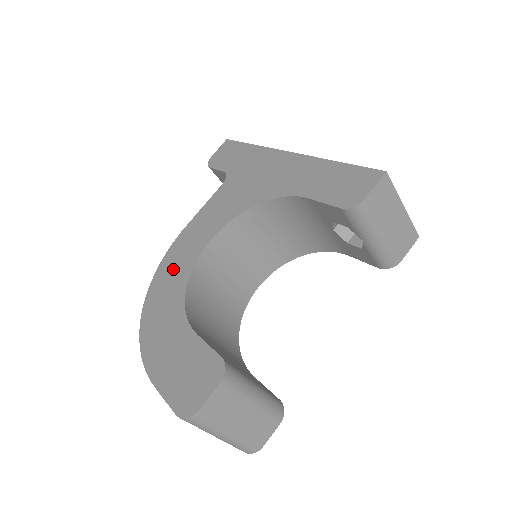
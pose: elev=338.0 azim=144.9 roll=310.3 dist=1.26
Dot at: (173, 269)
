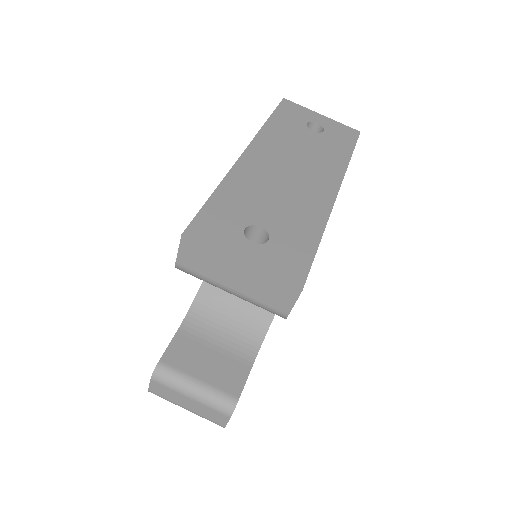
Dot at: occluded
